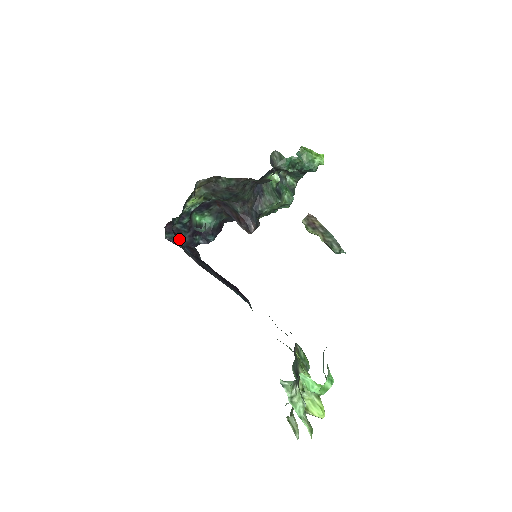
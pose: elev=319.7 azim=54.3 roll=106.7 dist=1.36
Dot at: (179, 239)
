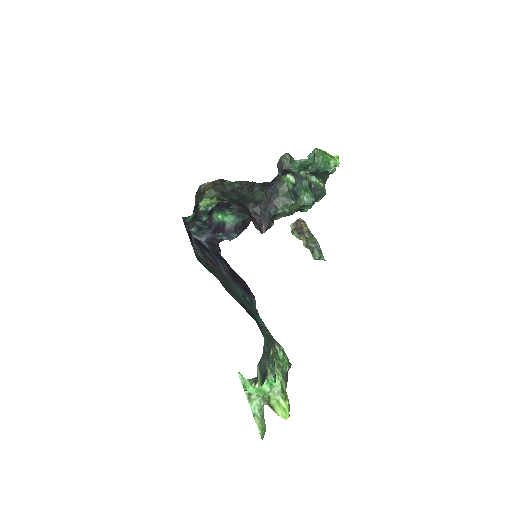
Dot at: (192, 236)
